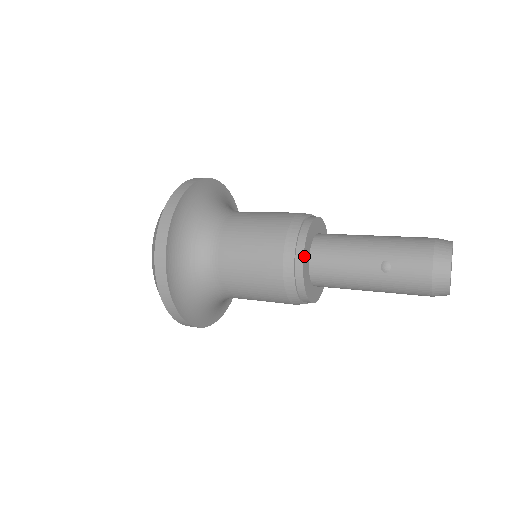
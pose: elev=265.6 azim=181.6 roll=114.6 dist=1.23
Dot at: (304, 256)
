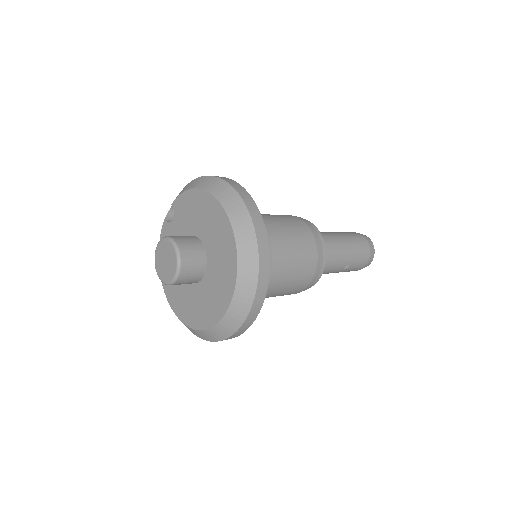
Dot at: (319, 277)
